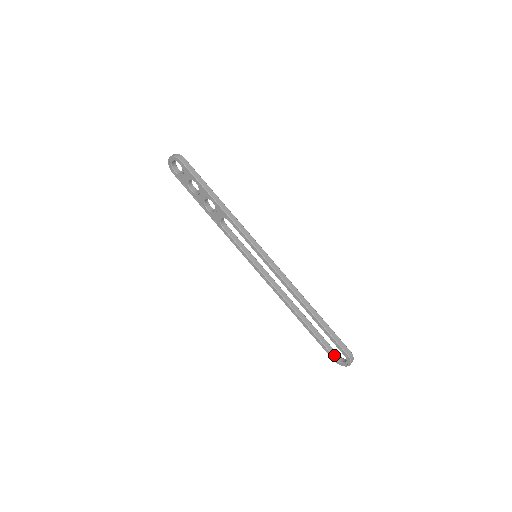
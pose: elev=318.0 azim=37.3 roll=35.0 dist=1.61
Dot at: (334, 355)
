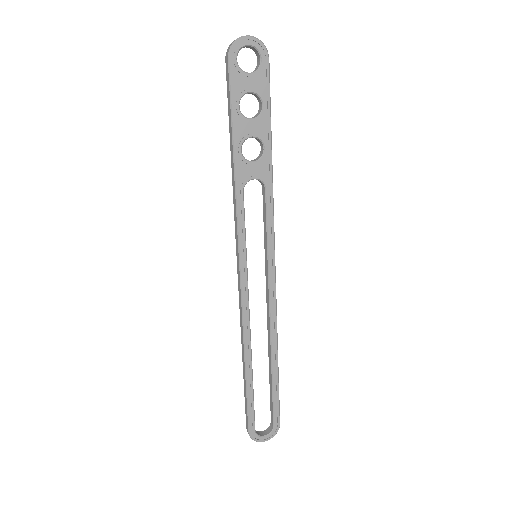
Dot at: occluded
